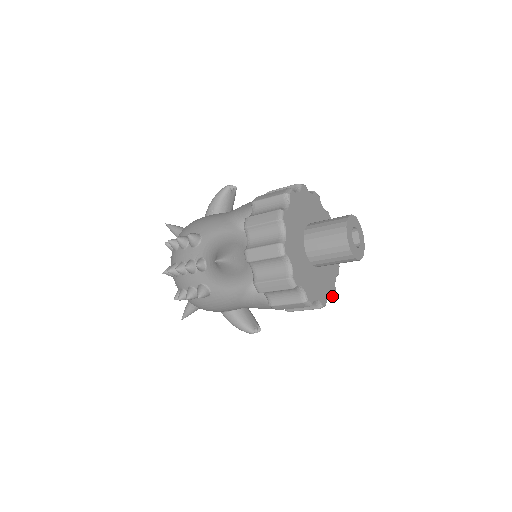
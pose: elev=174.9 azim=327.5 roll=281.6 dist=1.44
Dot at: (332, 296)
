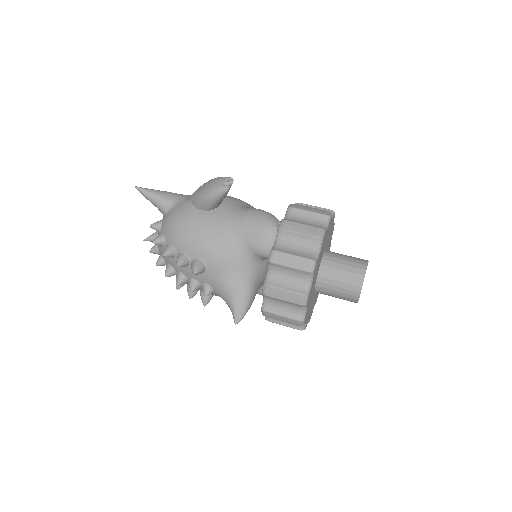
Dot at: occluded
